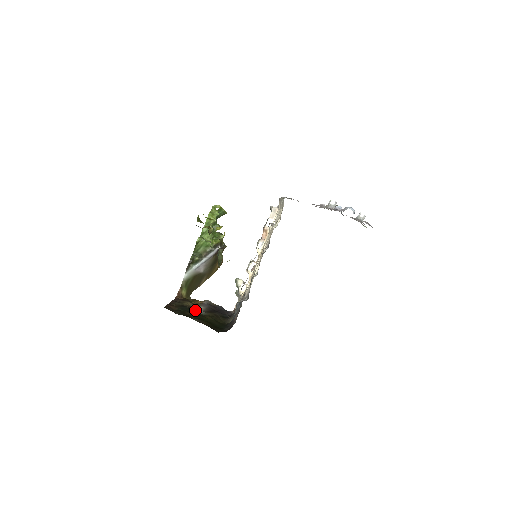
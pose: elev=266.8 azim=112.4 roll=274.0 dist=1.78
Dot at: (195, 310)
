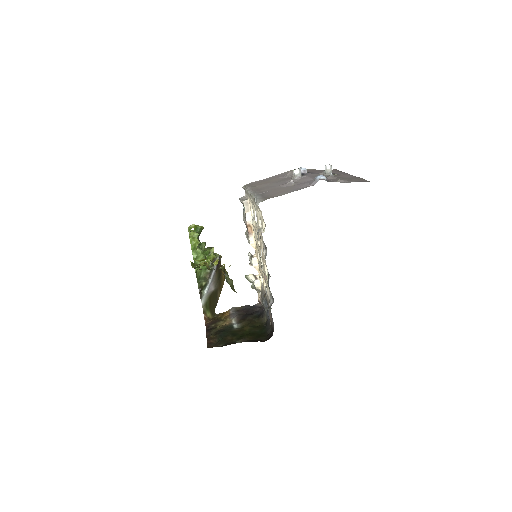
Dot at: (231, 328)
